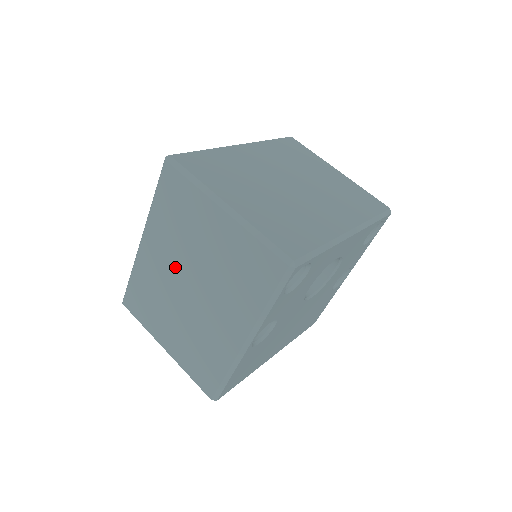
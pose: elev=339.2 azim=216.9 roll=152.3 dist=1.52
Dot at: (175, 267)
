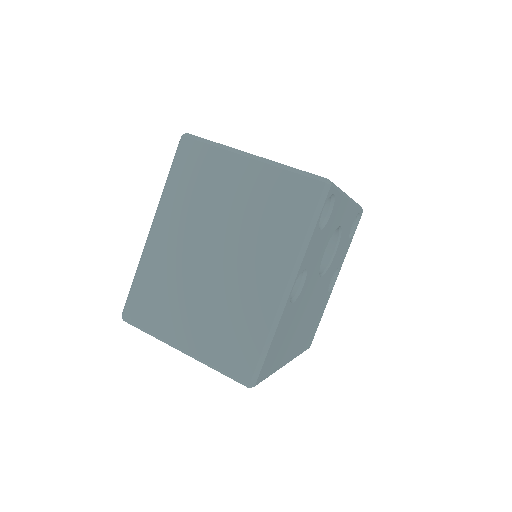
Dot at: (195, 240)
